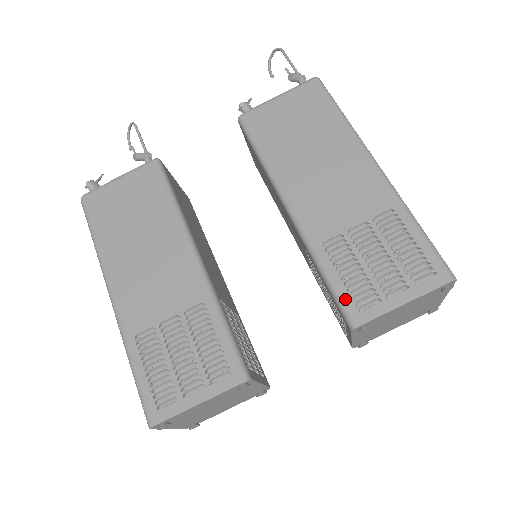
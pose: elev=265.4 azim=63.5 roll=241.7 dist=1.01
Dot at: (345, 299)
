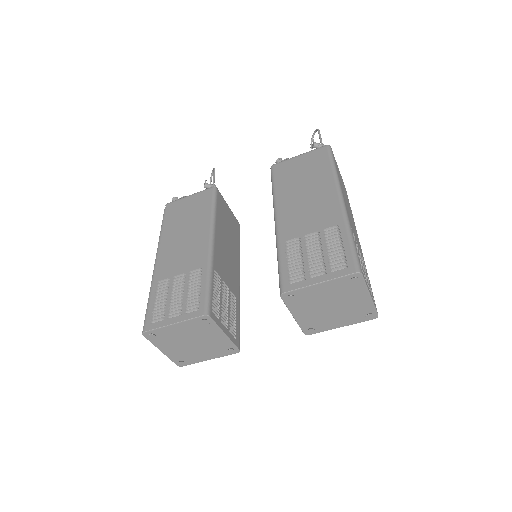
Dot at: (284, 276)
